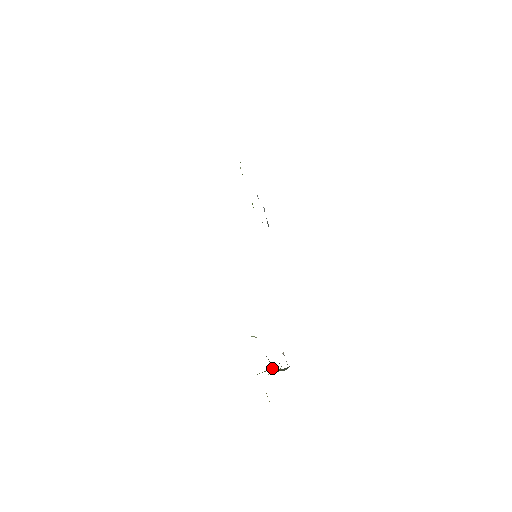
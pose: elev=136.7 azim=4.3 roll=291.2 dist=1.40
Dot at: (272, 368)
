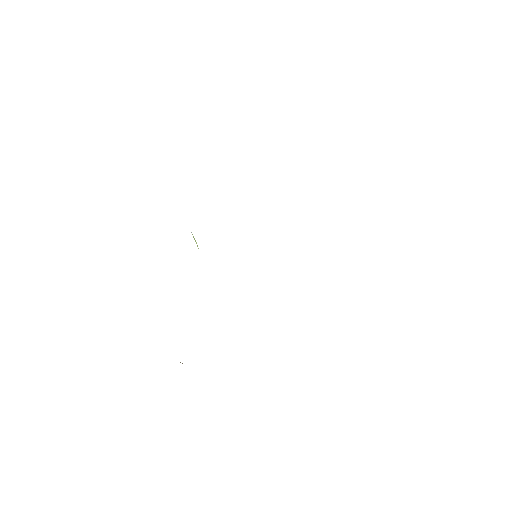
Dot at: occluded
